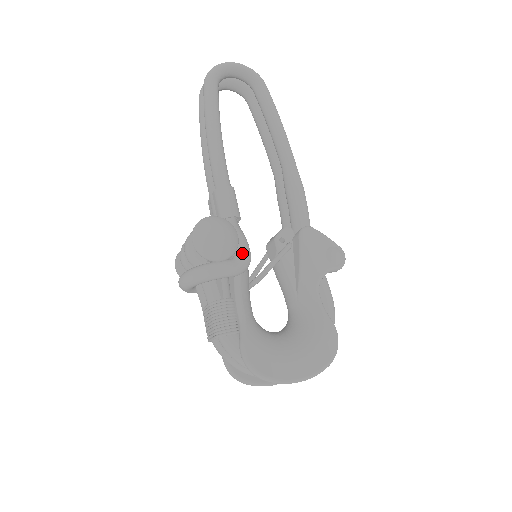
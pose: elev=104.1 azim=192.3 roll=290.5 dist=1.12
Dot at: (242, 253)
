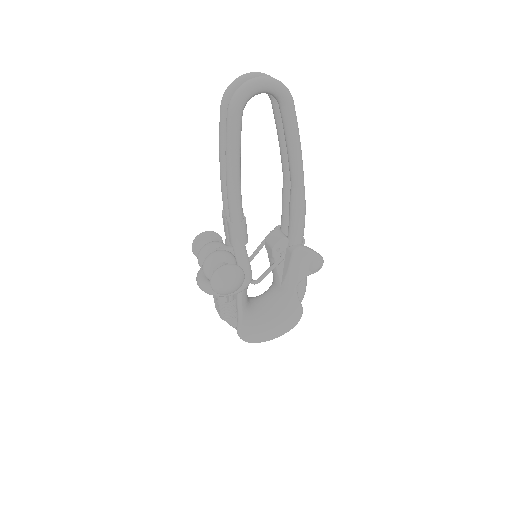
Dot at: (246, 281)
